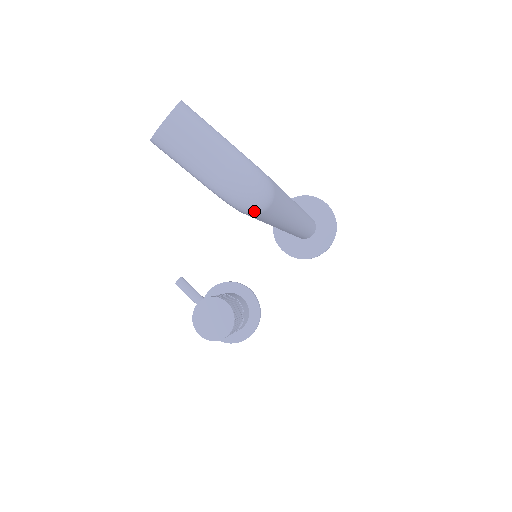
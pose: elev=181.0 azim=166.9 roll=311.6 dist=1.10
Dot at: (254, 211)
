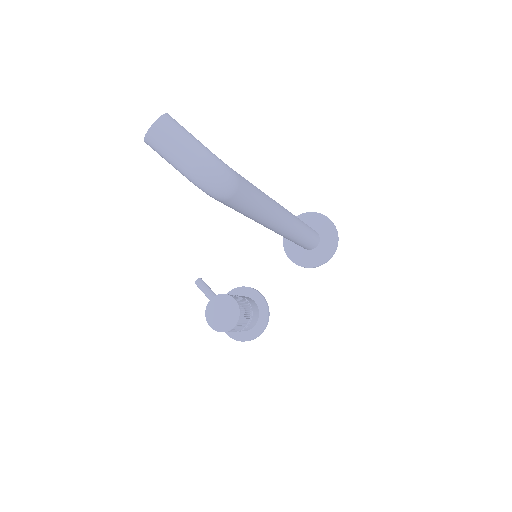
Dot at: (221, 196)
